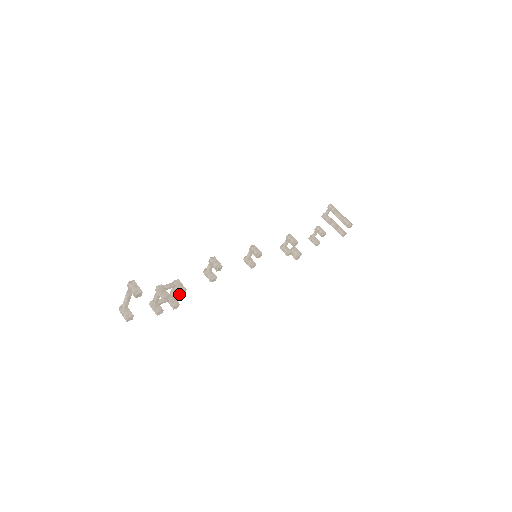
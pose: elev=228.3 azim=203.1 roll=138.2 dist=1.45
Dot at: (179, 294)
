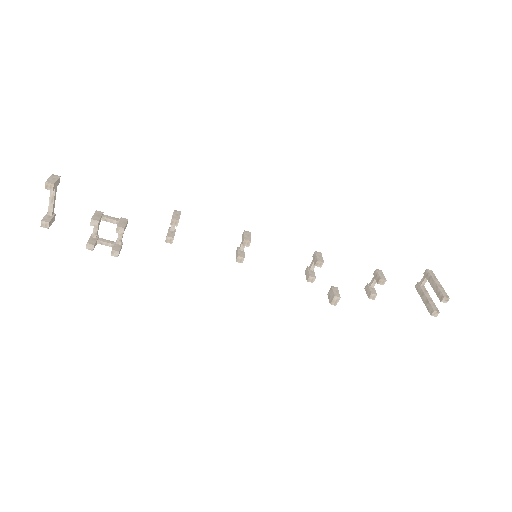
Dot at: (116, 231)
